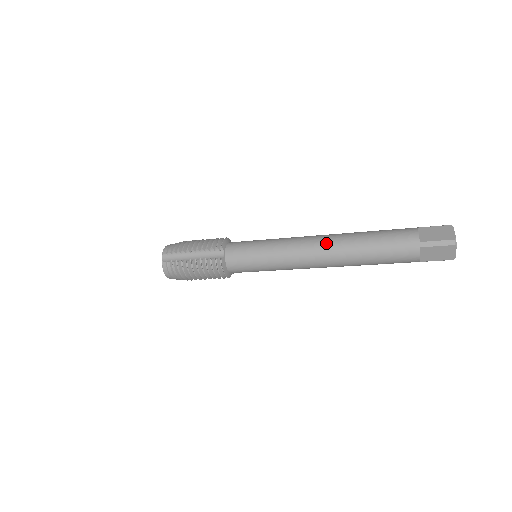
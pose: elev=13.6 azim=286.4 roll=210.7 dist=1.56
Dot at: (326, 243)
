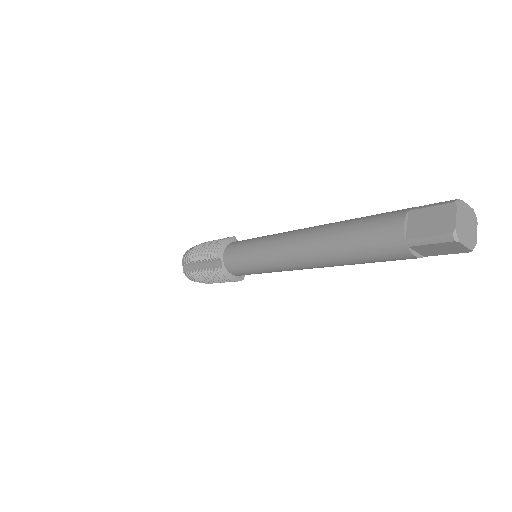
Dot at: (303, 246)
